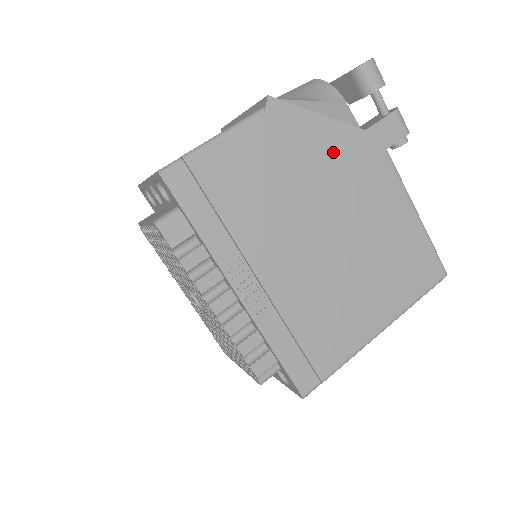
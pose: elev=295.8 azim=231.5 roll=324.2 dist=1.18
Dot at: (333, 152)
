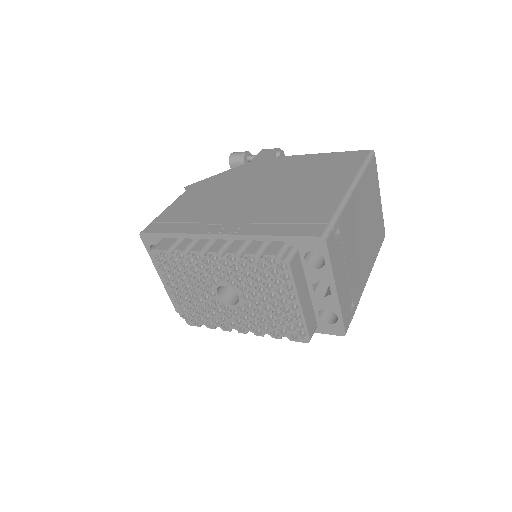
Dot at: (237, 175)
